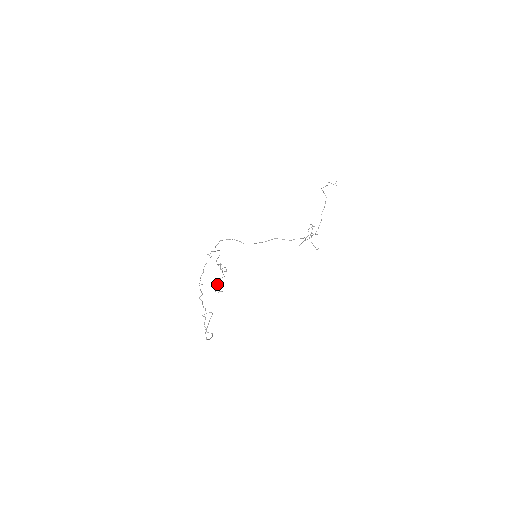
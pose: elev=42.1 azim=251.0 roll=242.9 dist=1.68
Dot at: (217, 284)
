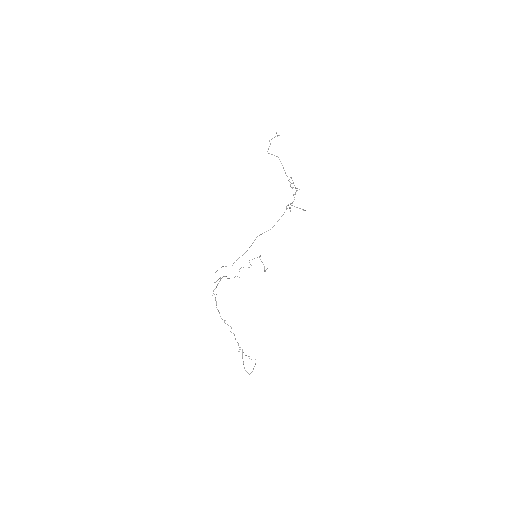
Dot at: occluded
